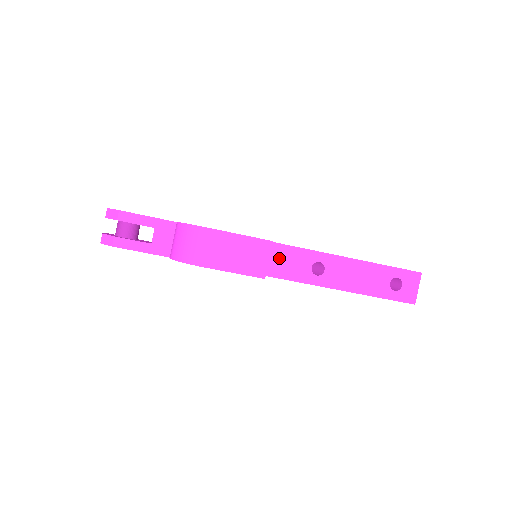
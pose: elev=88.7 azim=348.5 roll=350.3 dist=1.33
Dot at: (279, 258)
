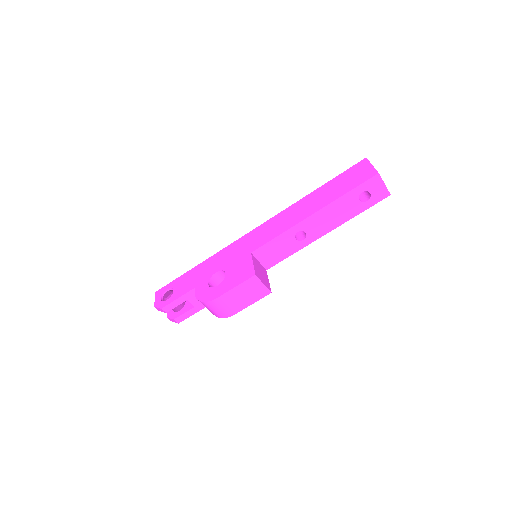
Dot at: (270, 252)
